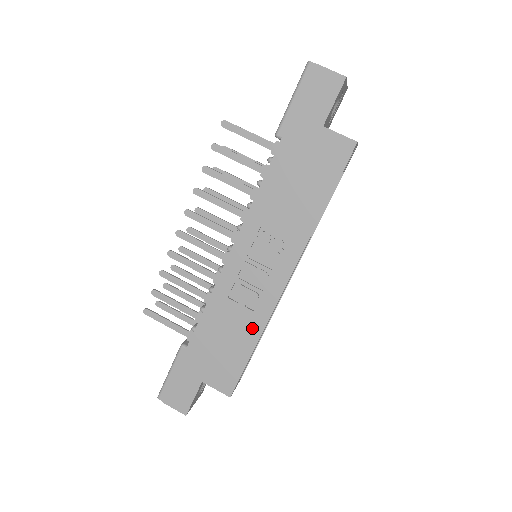
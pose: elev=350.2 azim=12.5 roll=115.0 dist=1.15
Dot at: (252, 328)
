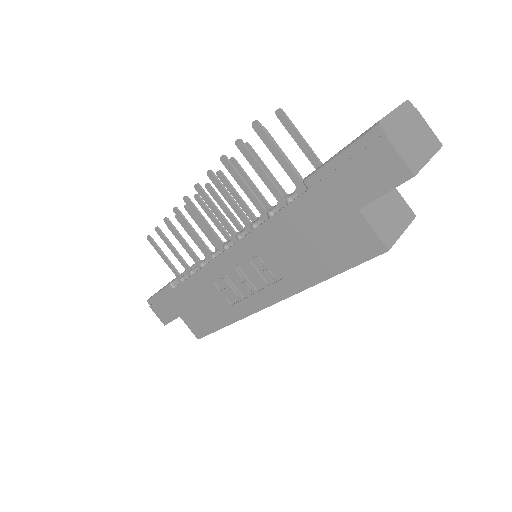
Dot at: (226, 314)
